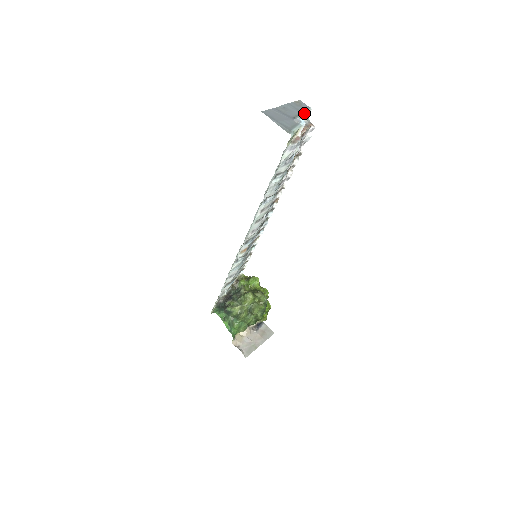
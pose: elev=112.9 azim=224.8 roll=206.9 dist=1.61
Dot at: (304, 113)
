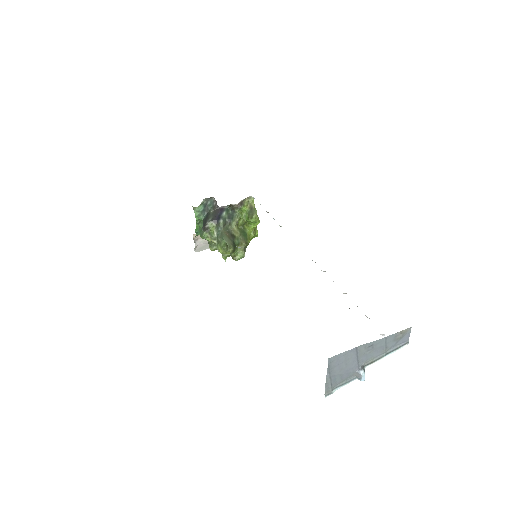
Dot at: (387, 355)
